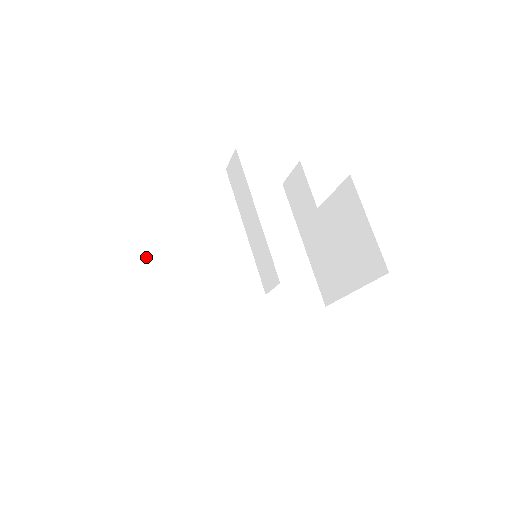
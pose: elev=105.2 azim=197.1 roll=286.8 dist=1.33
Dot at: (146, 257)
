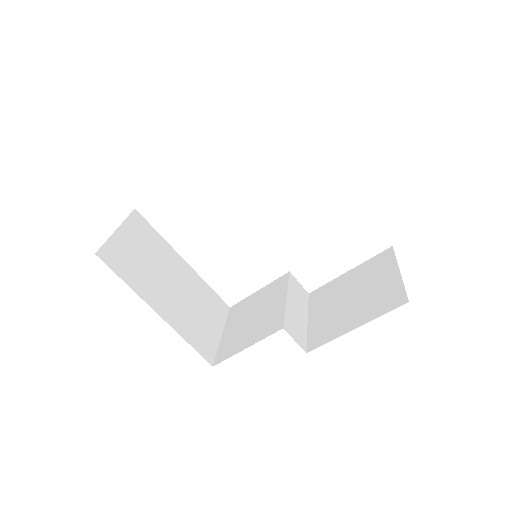
Dot at: (233, 311)
